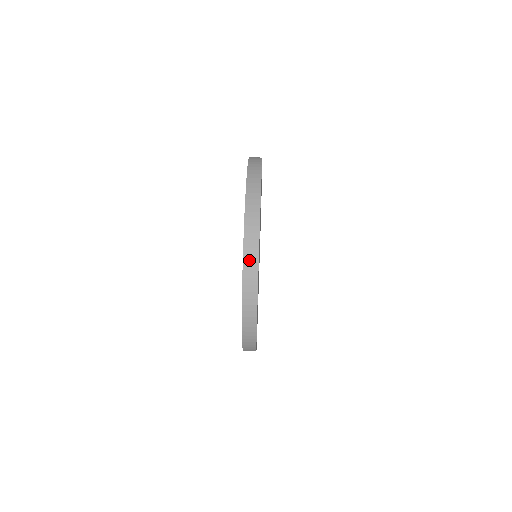
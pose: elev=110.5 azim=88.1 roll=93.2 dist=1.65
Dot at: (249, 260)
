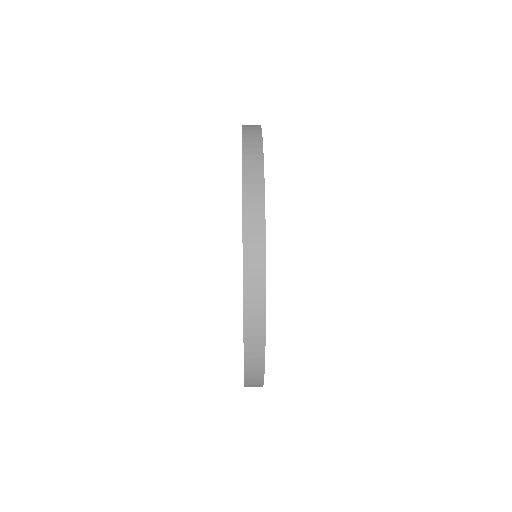
Dot at: (250, 128)
